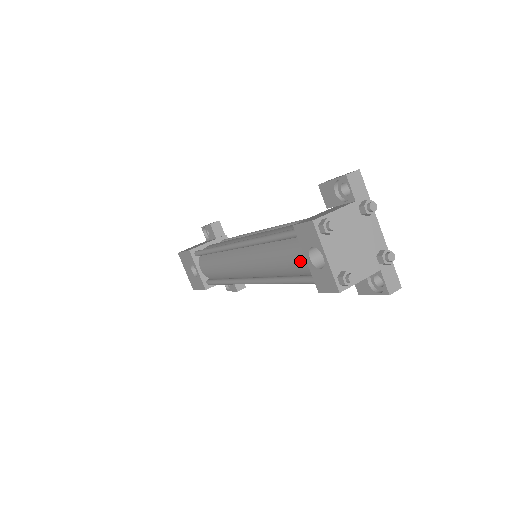
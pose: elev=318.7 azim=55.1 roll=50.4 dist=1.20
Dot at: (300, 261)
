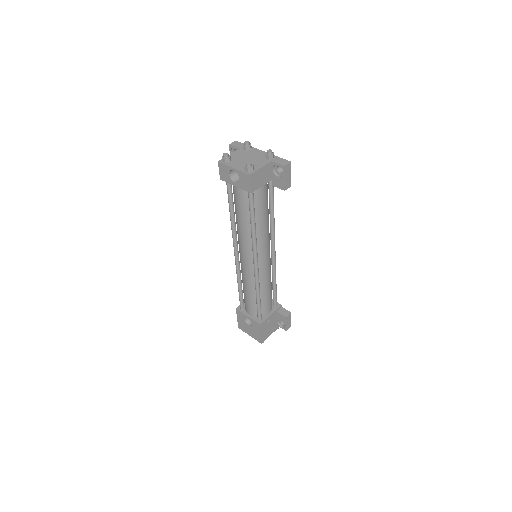
Dot at: (240, 196)
